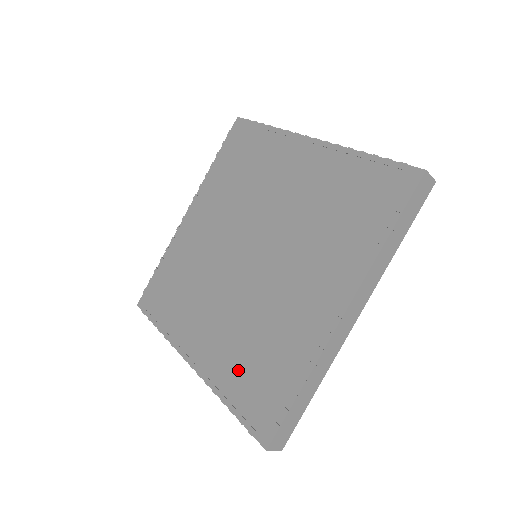
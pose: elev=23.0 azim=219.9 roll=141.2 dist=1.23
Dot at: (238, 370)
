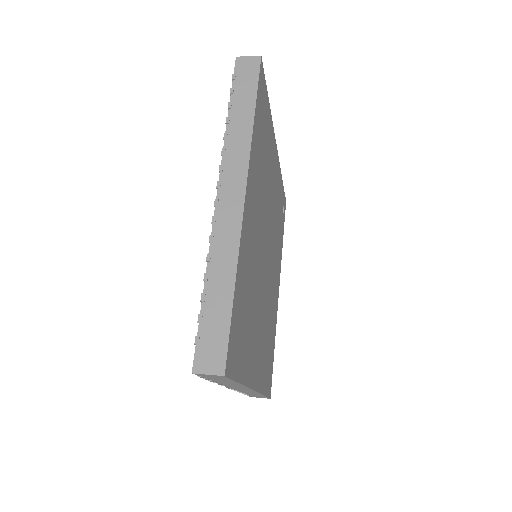
Dot at: occluded
